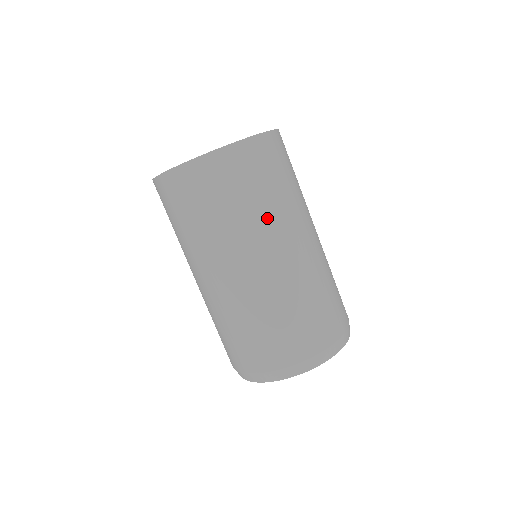
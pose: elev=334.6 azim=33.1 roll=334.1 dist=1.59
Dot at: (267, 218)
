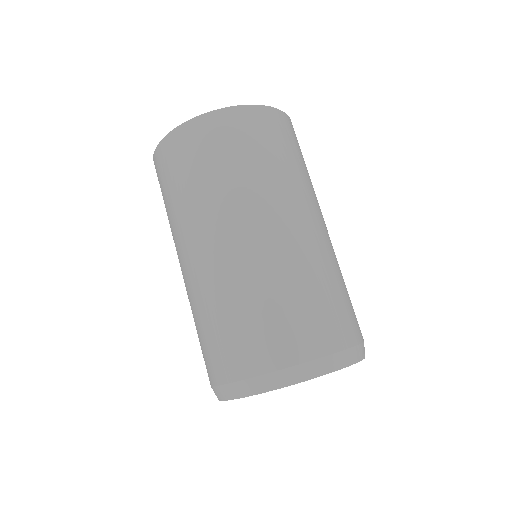
Dot at: (208, 202)
